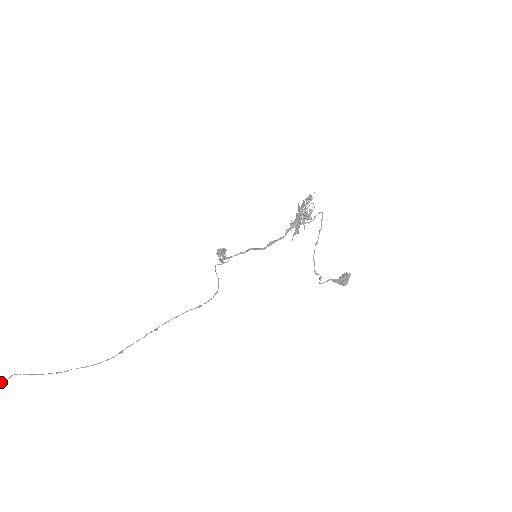
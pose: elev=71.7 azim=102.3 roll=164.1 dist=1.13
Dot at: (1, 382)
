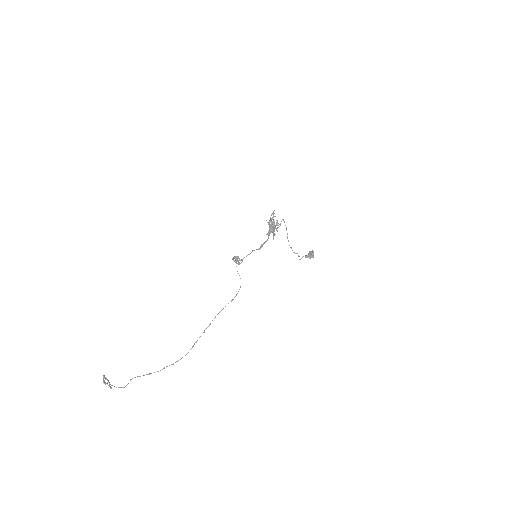
Dot at: (125, 386)
